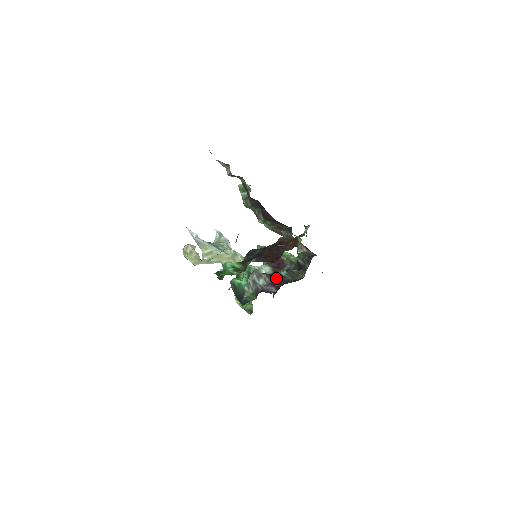
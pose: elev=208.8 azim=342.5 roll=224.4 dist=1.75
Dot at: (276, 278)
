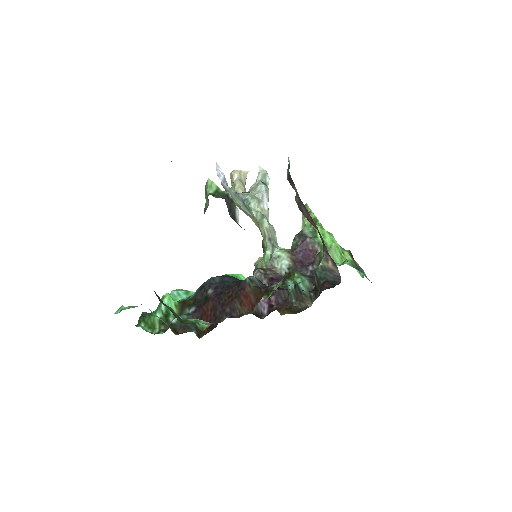
Dot at: (279, 291)
